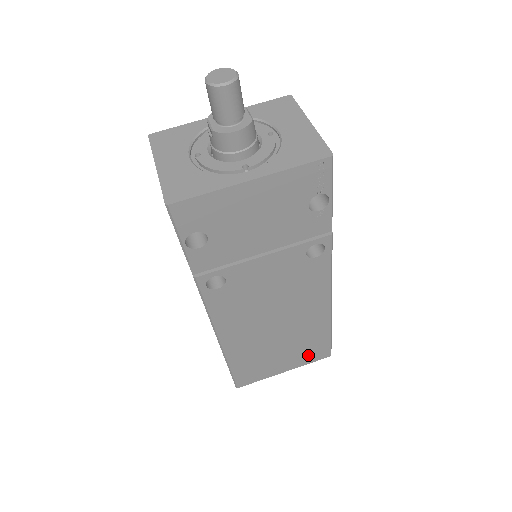
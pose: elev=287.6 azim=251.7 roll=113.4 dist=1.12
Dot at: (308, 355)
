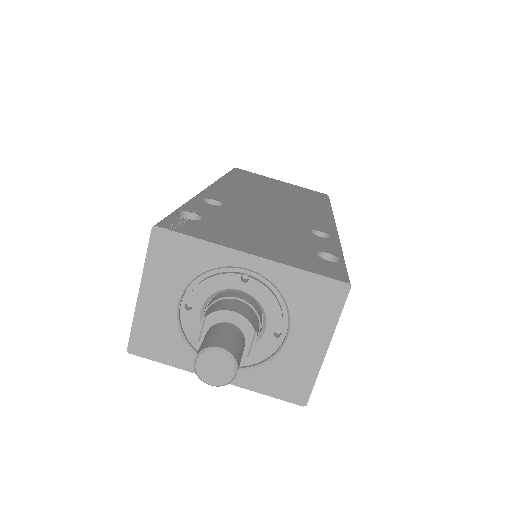
Dot at: occluded
